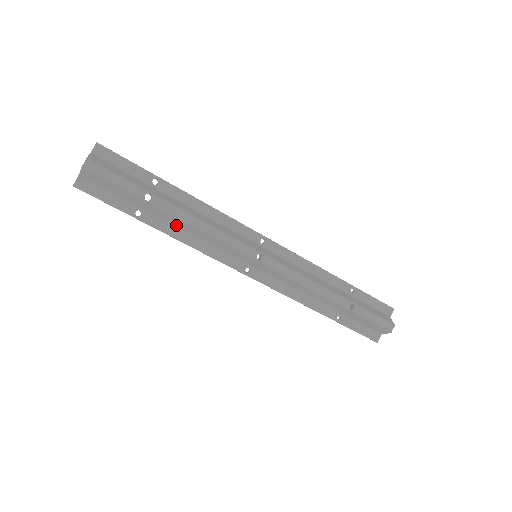
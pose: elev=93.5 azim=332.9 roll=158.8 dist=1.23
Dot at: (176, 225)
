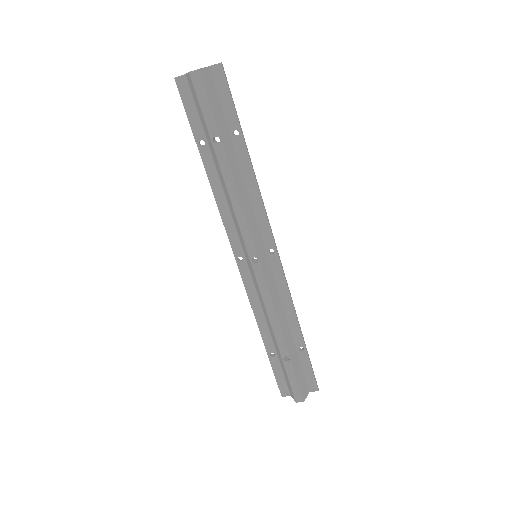
Dot at: (220, 178)
